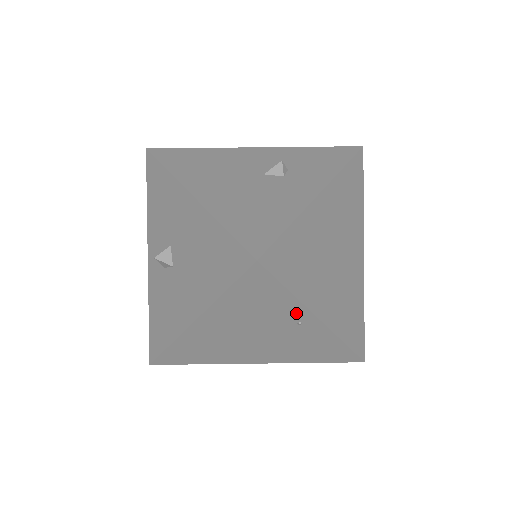
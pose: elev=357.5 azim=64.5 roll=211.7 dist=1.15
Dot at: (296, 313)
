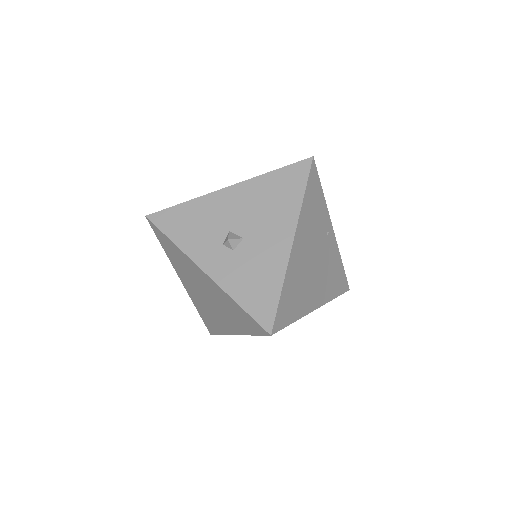
Dot at: (326, 219)
